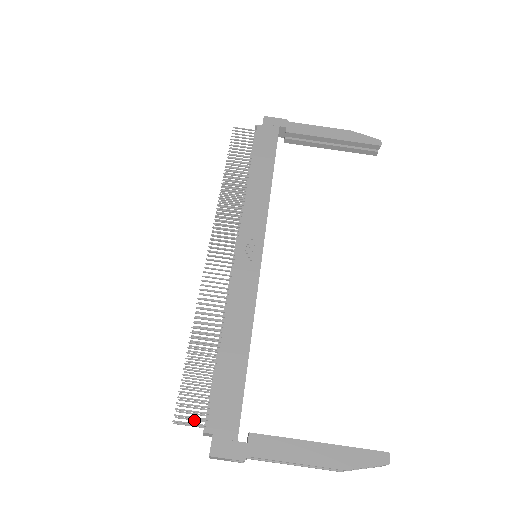
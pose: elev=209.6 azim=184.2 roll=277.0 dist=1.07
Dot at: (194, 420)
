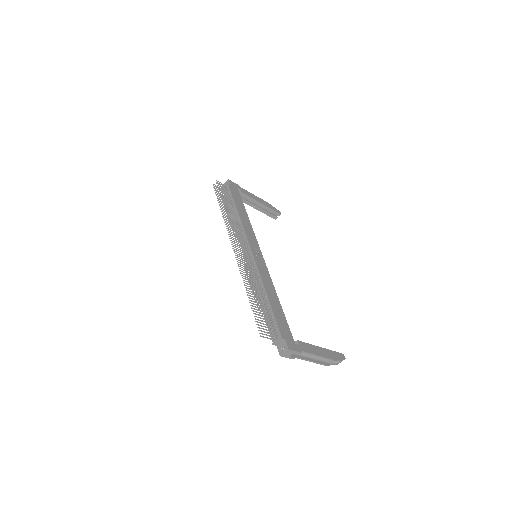
Dot at: (268, 335)
